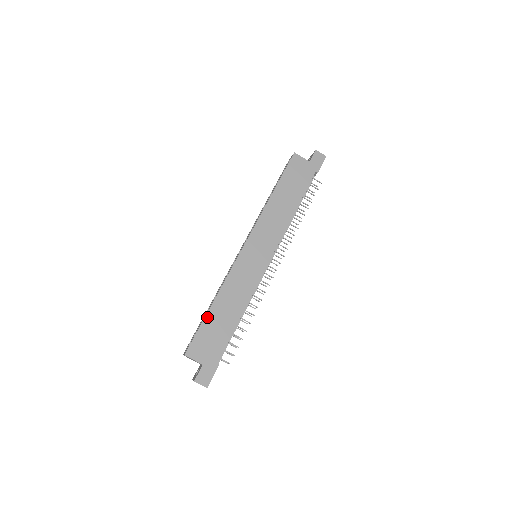
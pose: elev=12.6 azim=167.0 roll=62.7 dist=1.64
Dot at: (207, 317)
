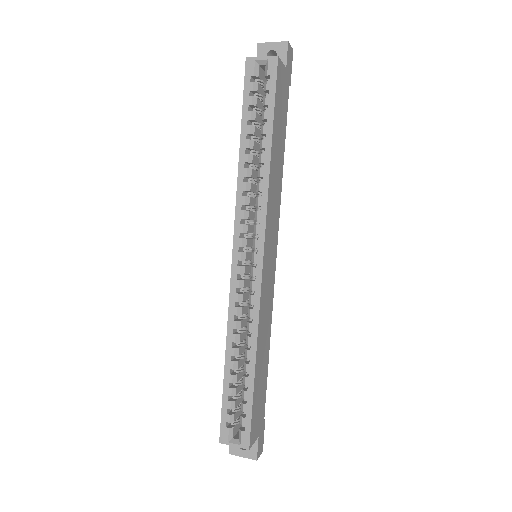
Dot at: (255, 386)
